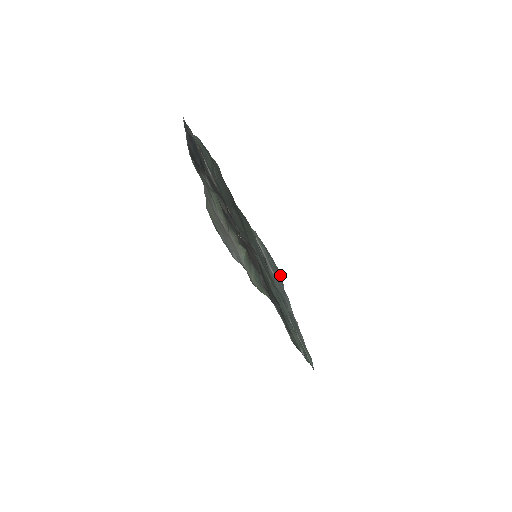
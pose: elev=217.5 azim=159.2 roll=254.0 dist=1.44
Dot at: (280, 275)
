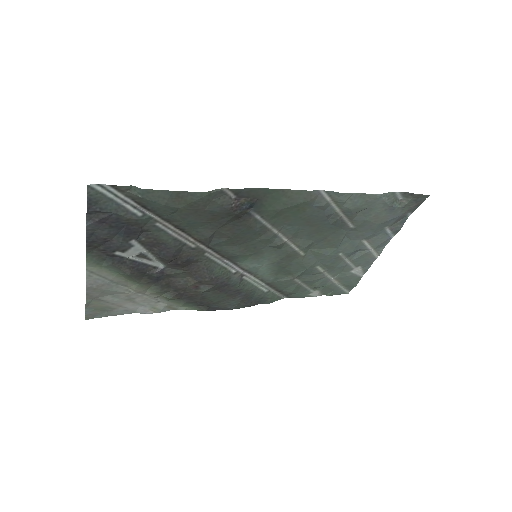
Dot at: (417, 202)
